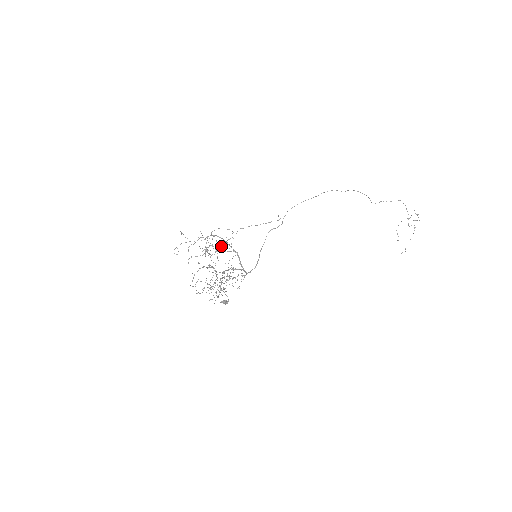
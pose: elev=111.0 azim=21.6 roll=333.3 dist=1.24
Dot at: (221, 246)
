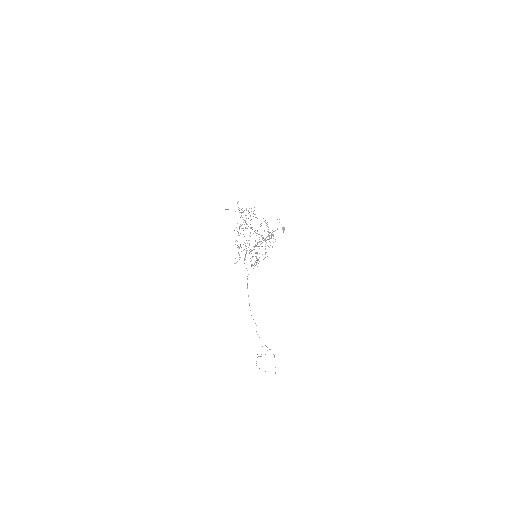
Dot at: (246, 228)
